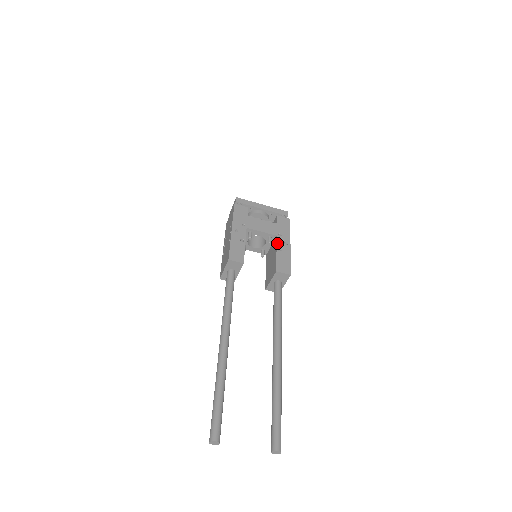
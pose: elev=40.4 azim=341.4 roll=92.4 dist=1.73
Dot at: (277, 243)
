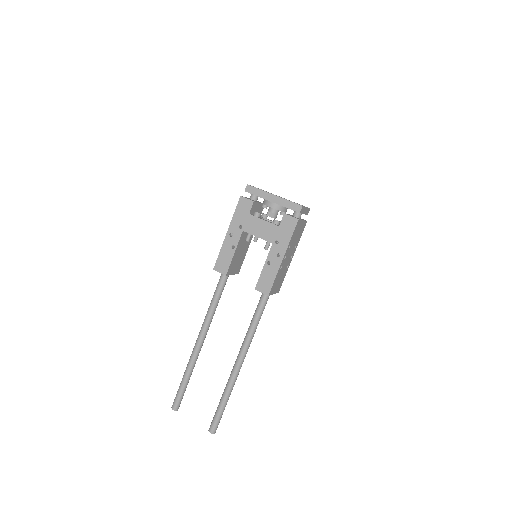
Dot at: (269, 254)
